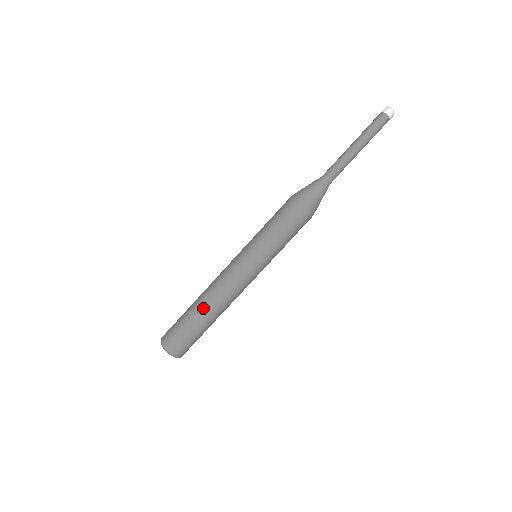
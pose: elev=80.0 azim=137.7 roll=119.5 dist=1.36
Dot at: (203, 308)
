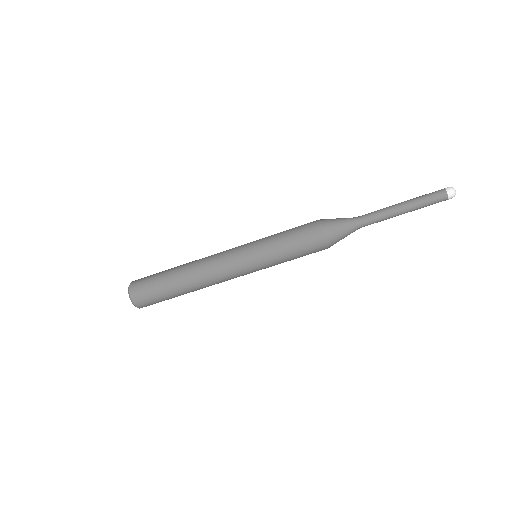
Dot at: (183, 279)
